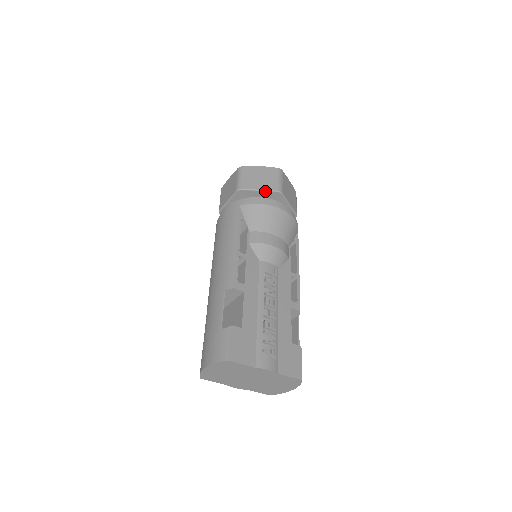
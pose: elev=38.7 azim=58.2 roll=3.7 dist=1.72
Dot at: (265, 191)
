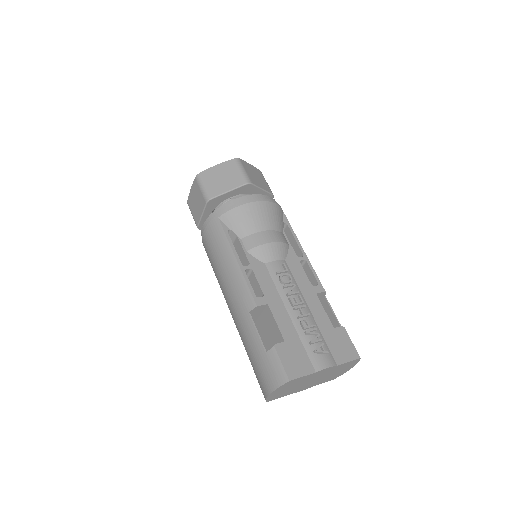
Dot at: (234, 190)
